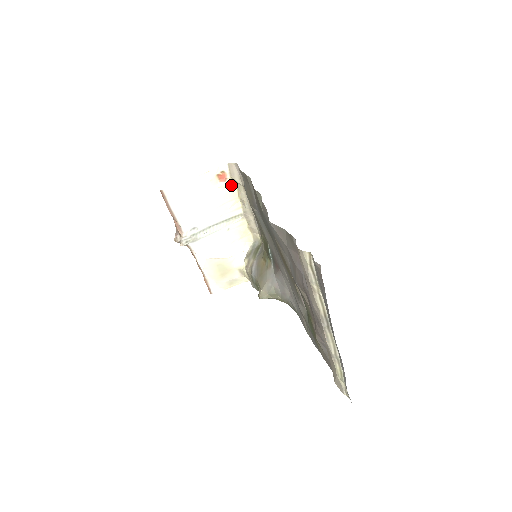
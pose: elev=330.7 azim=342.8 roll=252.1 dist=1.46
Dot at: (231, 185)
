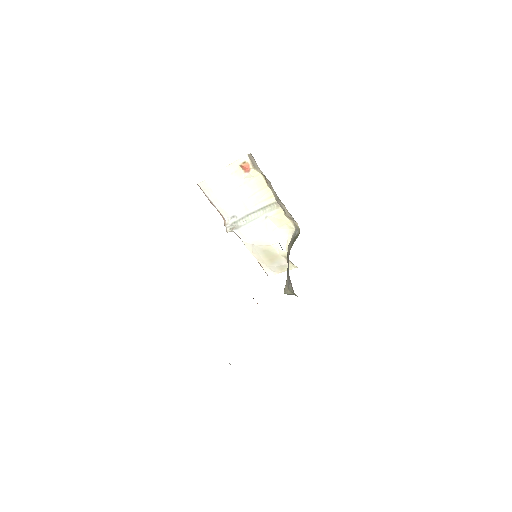
Dot at: (257, 174)
